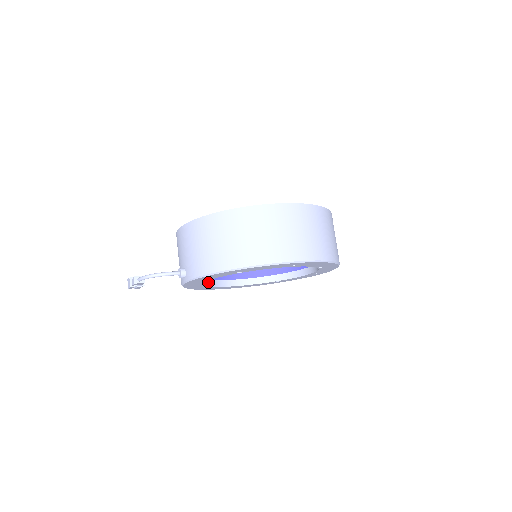
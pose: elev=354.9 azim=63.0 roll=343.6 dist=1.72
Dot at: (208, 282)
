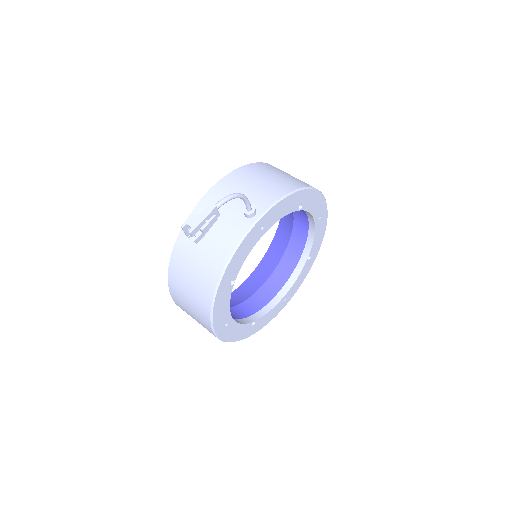
Dot at: occluded
